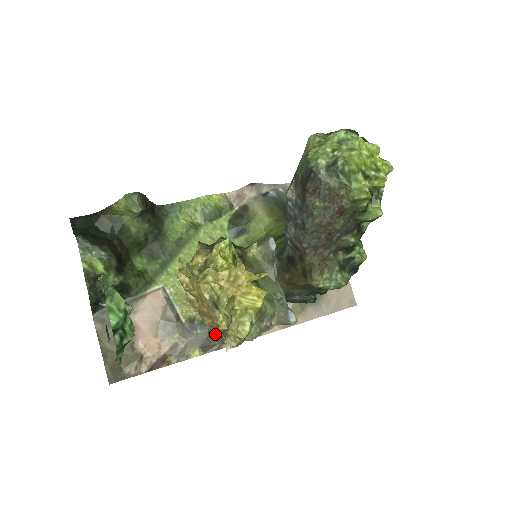
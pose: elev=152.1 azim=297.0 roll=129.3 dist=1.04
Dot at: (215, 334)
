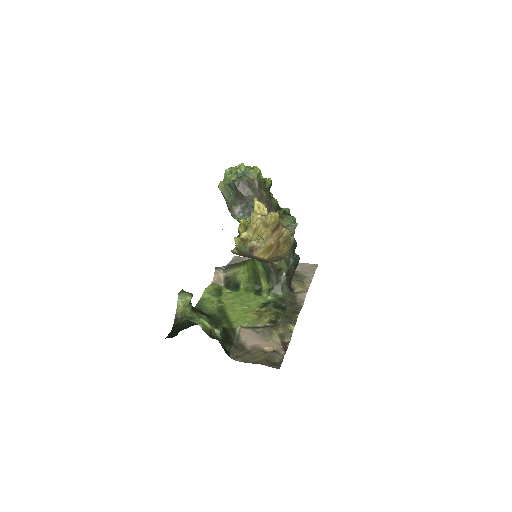
Dot at: (287, 315)
